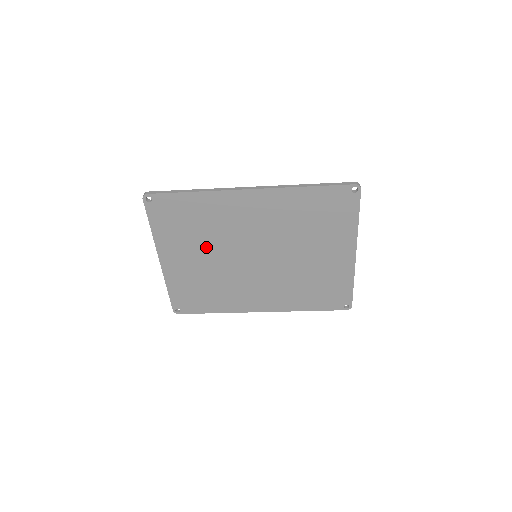
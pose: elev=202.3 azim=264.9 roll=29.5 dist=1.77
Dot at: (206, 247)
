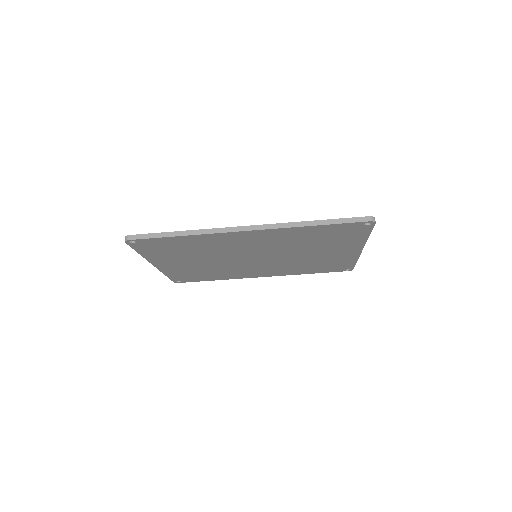
Dot at: (202, 257)
